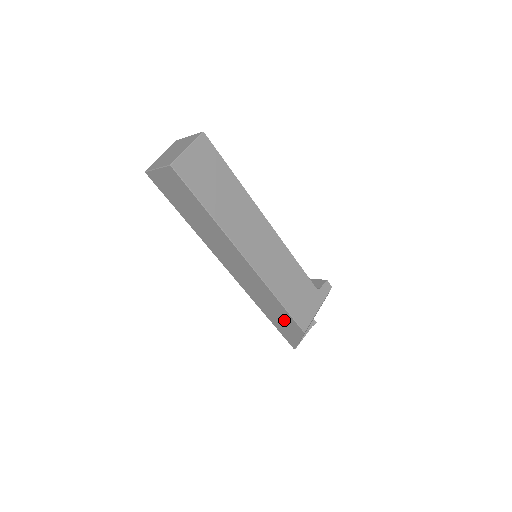
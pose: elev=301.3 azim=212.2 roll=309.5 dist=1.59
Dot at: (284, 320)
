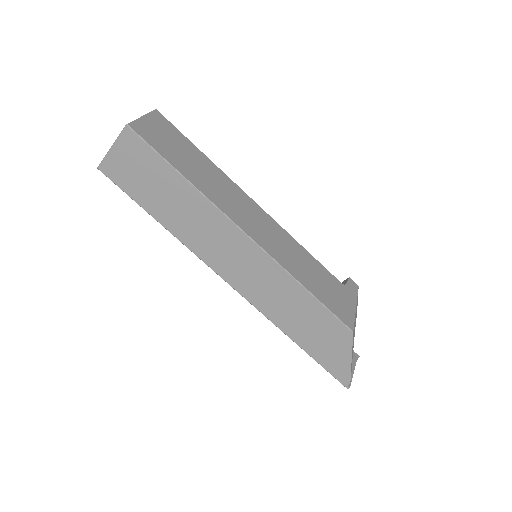
Dot at: (320, 328)
